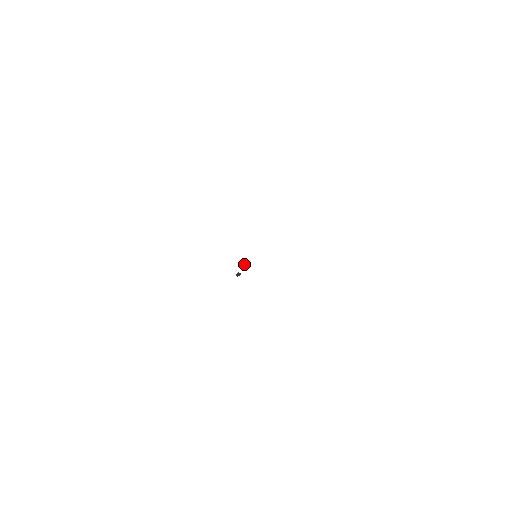
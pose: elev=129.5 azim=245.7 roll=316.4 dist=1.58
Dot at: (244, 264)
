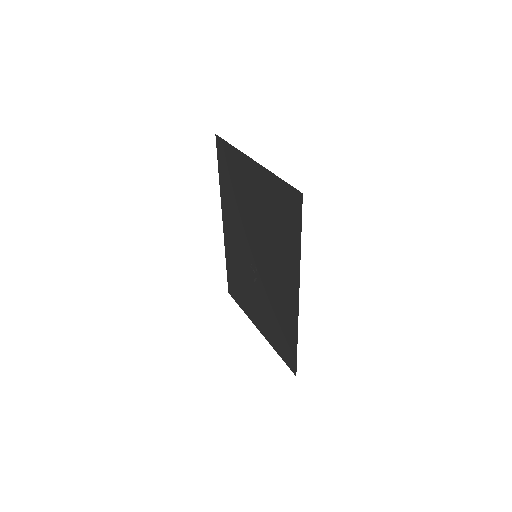
Dot at: (251, 268)
